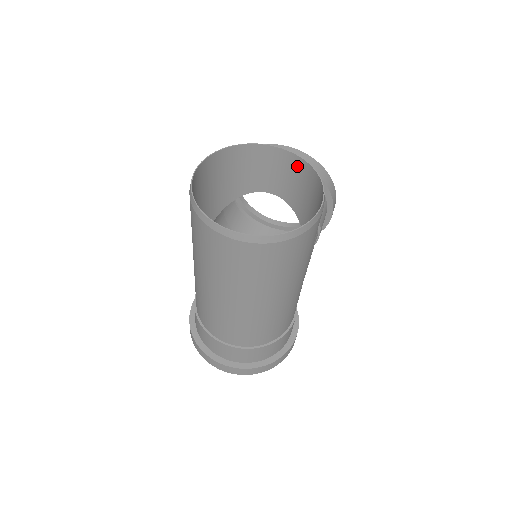
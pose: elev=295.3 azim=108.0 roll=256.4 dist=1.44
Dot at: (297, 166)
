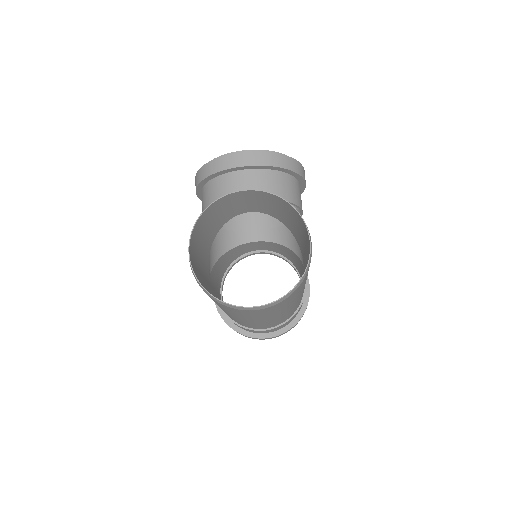
Dot at: (270, 198)
